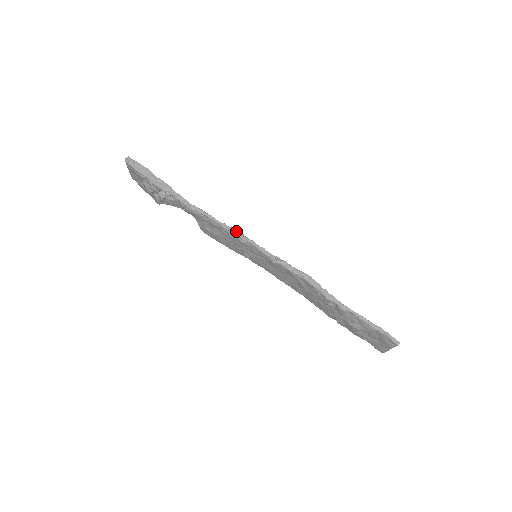
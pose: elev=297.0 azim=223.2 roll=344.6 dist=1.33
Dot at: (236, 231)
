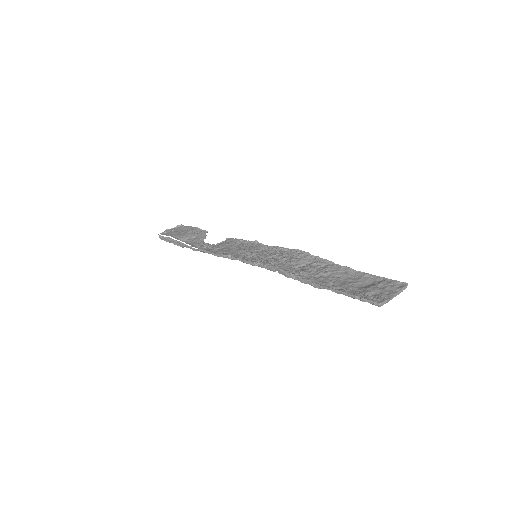
Dot at: (225, 256)
